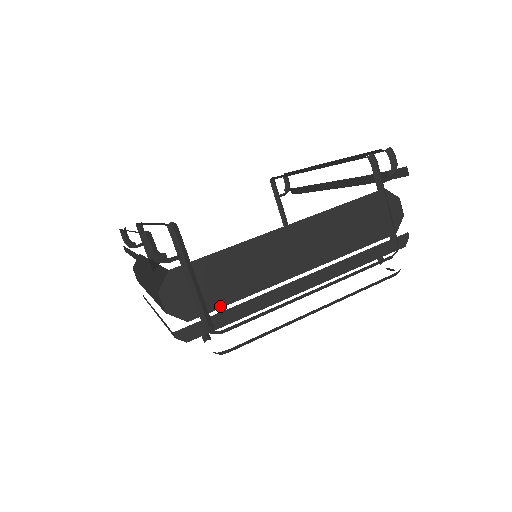
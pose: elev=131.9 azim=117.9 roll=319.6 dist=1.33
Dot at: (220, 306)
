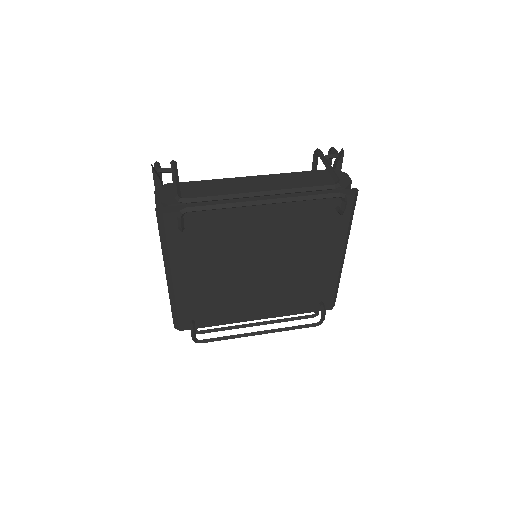
Dot at: occluded
